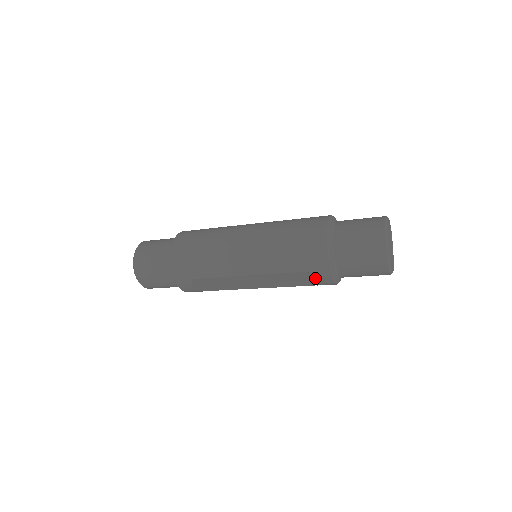
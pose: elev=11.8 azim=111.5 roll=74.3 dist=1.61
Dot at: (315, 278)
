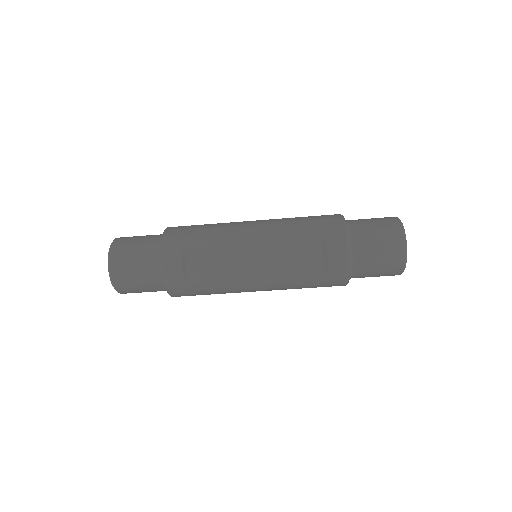
Dot at: (329, 248)
